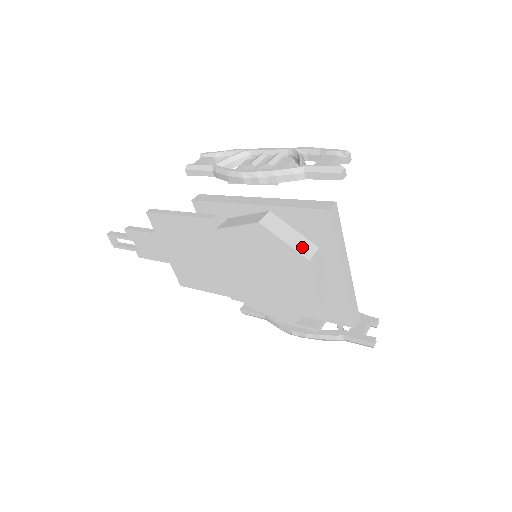
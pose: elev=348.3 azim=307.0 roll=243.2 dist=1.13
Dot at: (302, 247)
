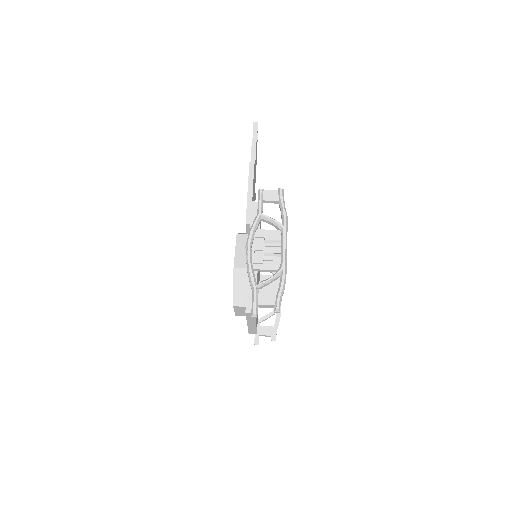
Dot at: (239, 298)
